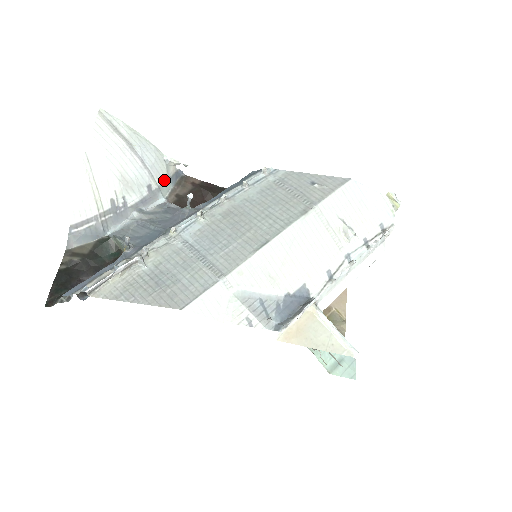
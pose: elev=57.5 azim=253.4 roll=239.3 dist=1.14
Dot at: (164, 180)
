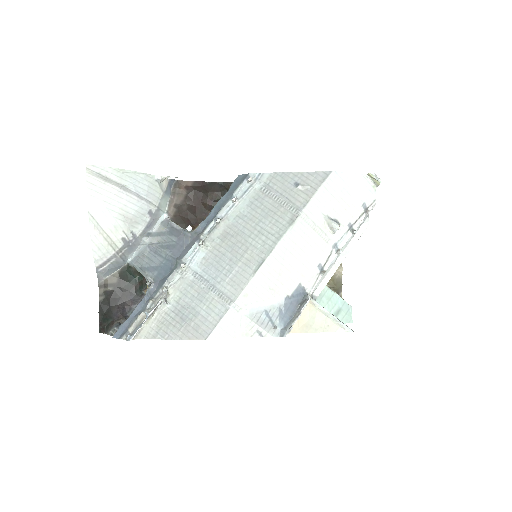
Dot at: (161, 198)
